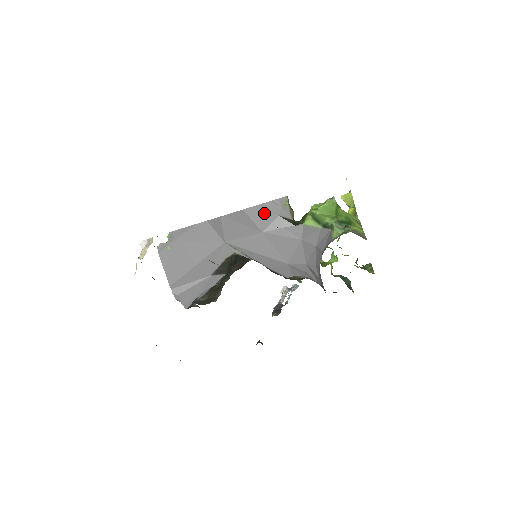
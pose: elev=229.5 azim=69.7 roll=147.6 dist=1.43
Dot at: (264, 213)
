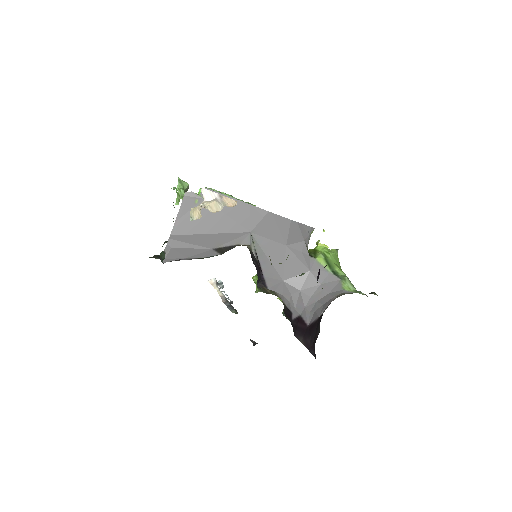
Dot at: (299, 232)
